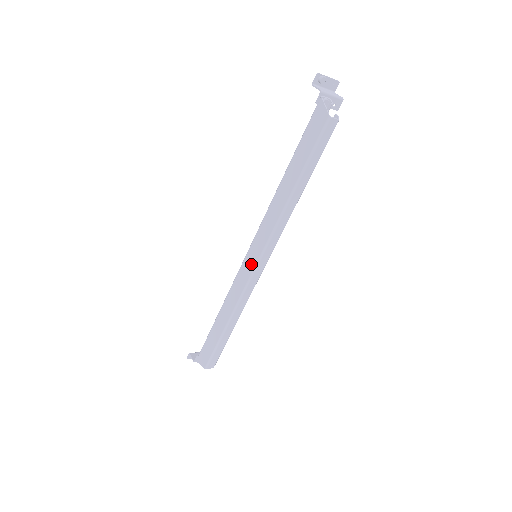
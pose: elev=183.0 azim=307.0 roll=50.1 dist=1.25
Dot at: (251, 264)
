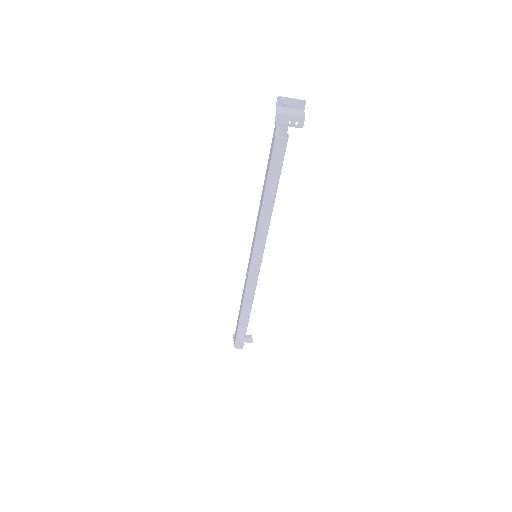
Dot at: (249, 262)
